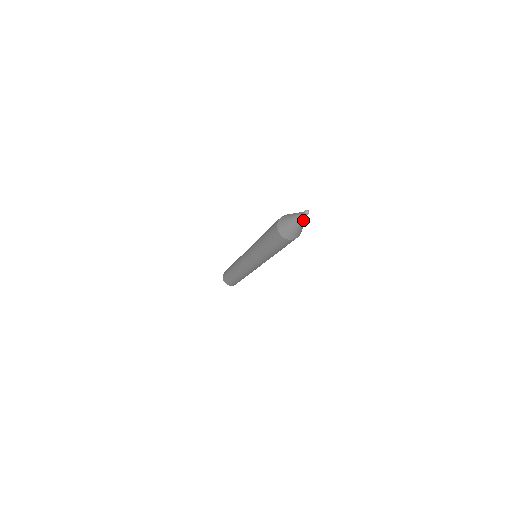
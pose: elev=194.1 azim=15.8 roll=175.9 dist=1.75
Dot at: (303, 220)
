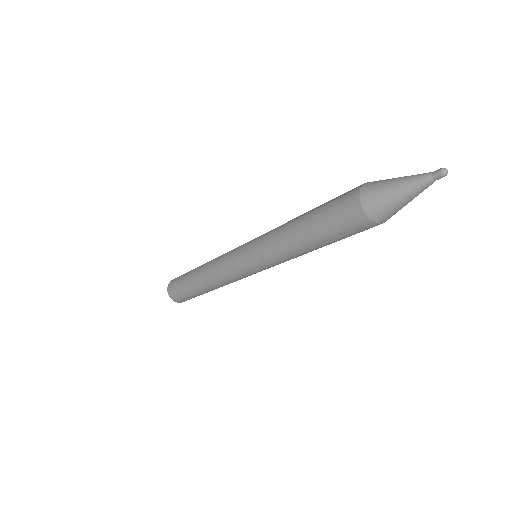
Dot at: (423, 185)
